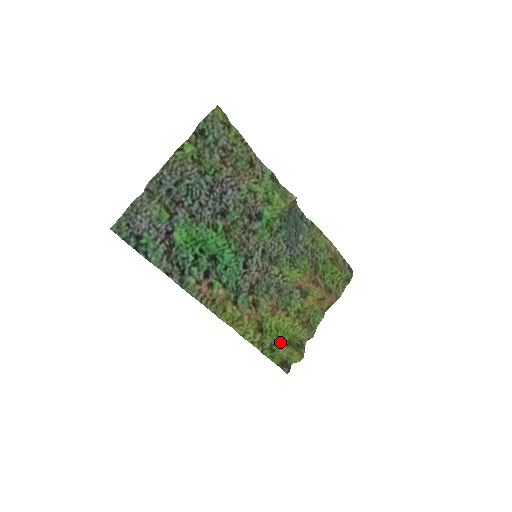
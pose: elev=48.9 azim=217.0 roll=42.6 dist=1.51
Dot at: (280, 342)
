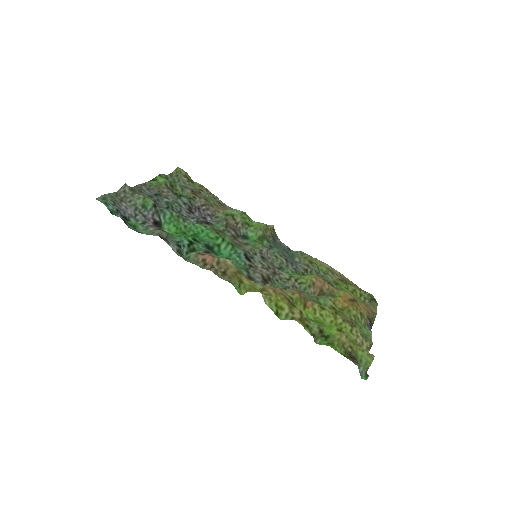
Dot at: (330, 329)
